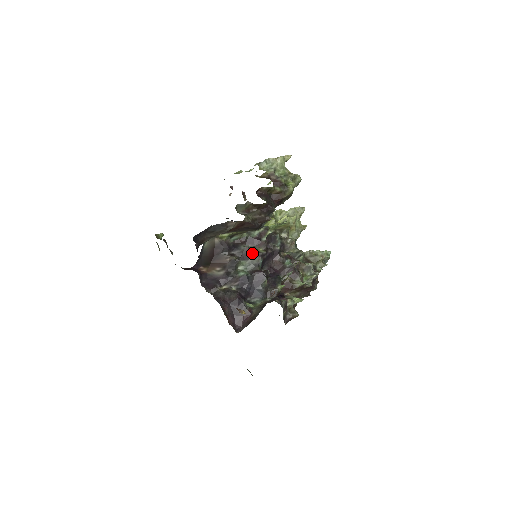
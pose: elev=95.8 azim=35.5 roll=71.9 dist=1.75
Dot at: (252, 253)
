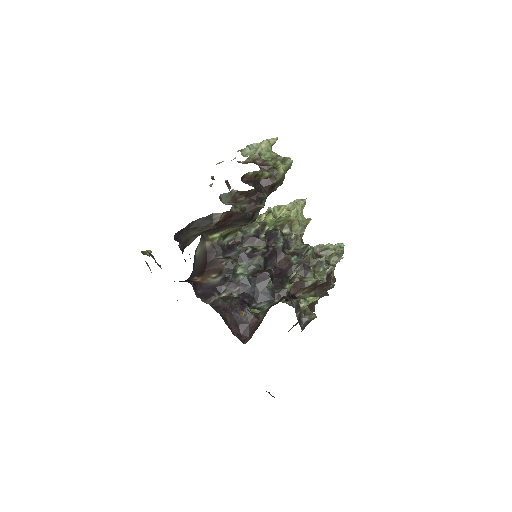
Dot at: (250, 253)
